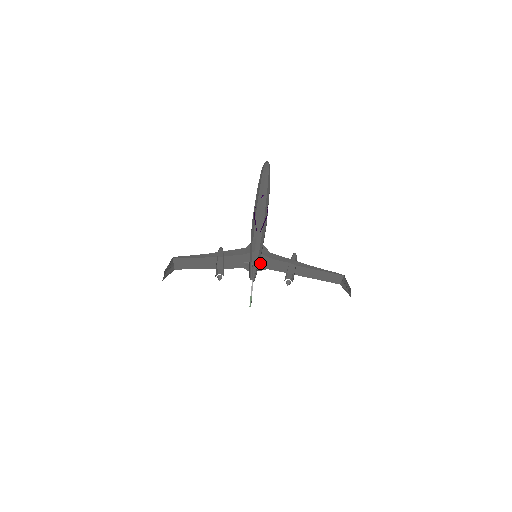
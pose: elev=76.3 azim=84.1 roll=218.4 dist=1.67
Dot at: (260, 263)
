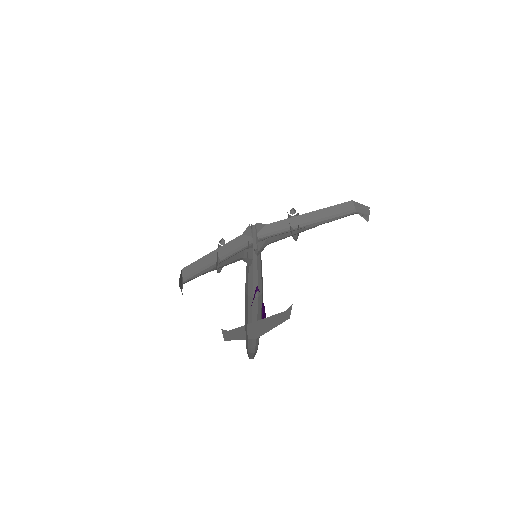
Dot at: (257, 232)
